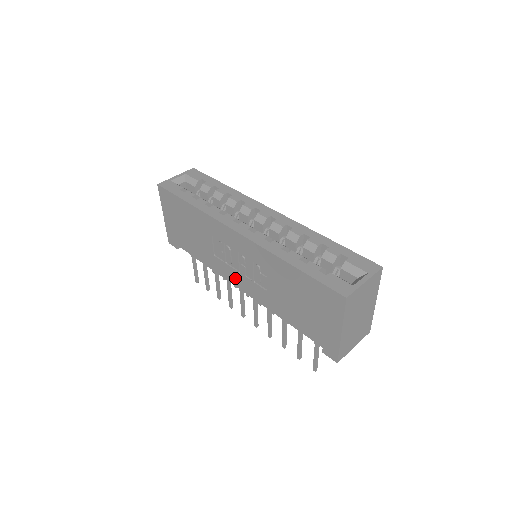
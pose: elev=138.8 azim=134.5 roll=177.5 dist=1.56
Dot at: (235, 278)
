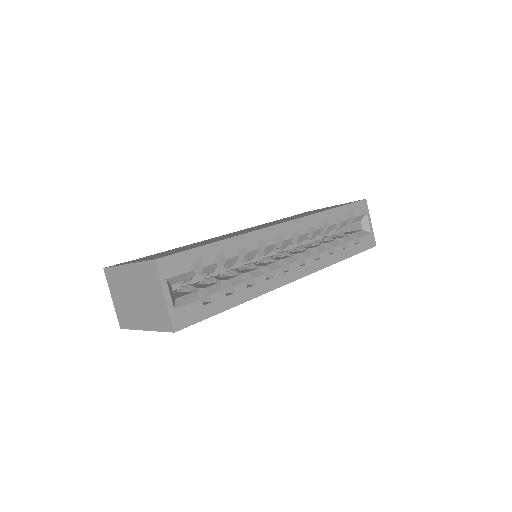
Dot at: occluded
